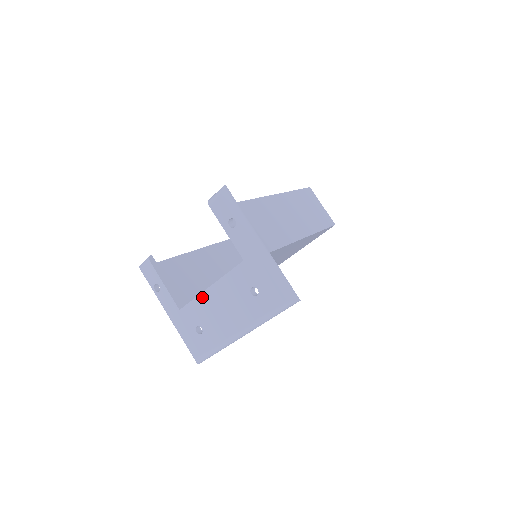
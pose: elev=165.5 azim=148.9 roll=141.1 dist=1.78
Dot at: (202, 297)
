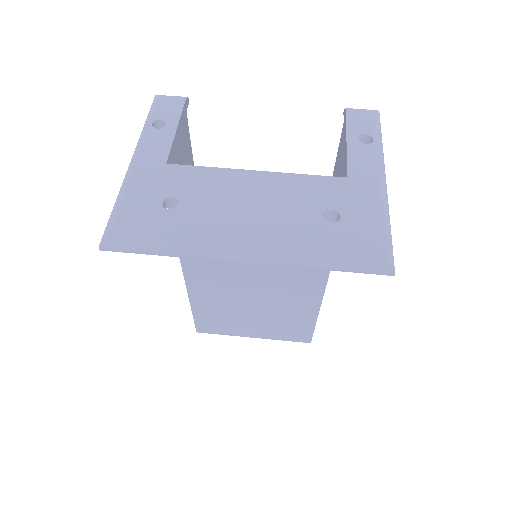
Dot at: (228, 173)
